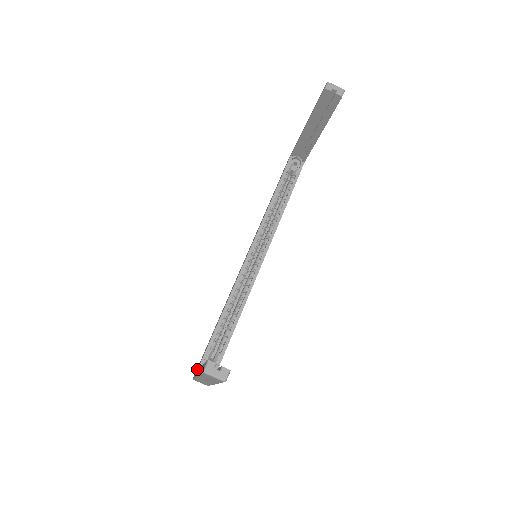
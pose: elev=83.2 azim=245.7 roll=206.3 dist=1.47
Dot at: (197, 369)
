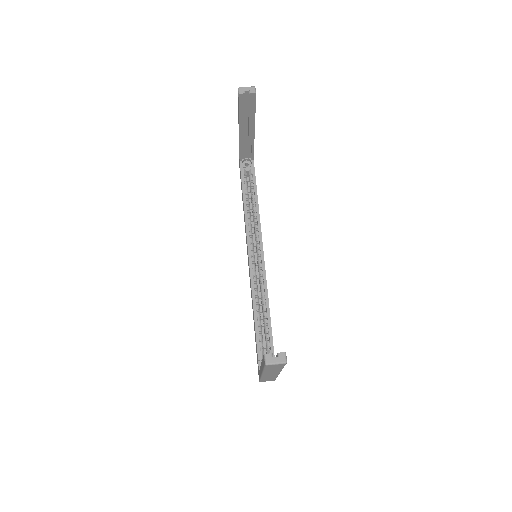
Dot at: occluded
